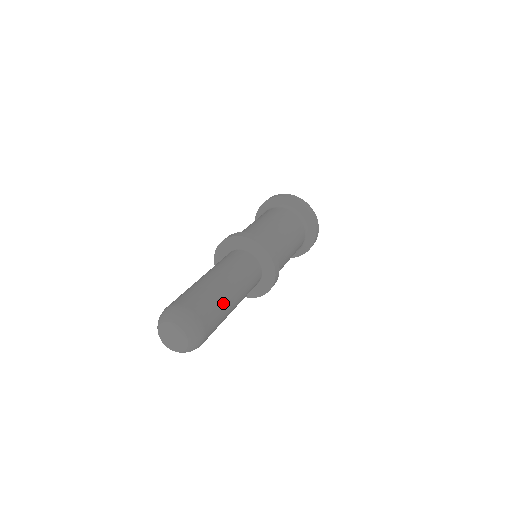
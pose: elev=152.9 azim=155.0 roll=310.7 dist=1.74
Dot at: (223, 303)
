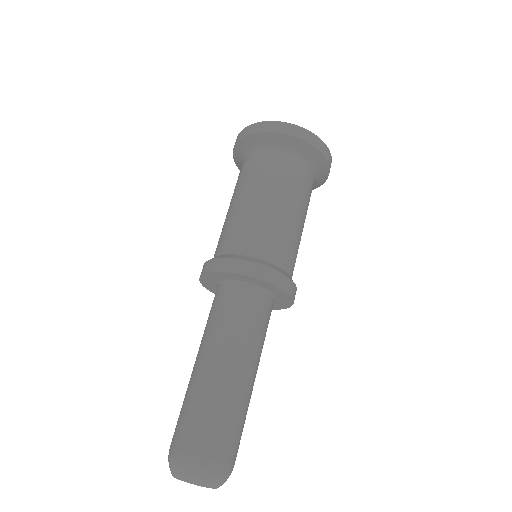
Dot at: (225, 402)
